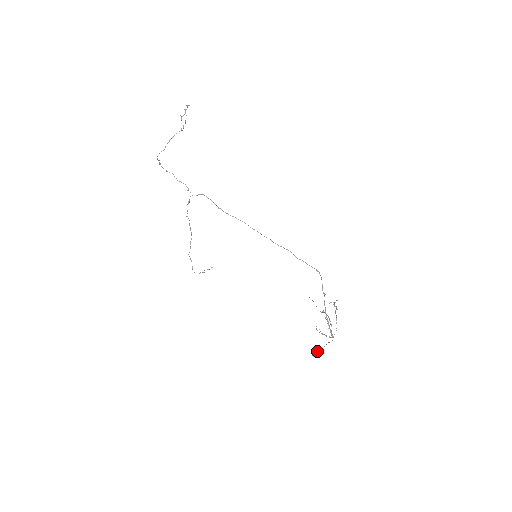
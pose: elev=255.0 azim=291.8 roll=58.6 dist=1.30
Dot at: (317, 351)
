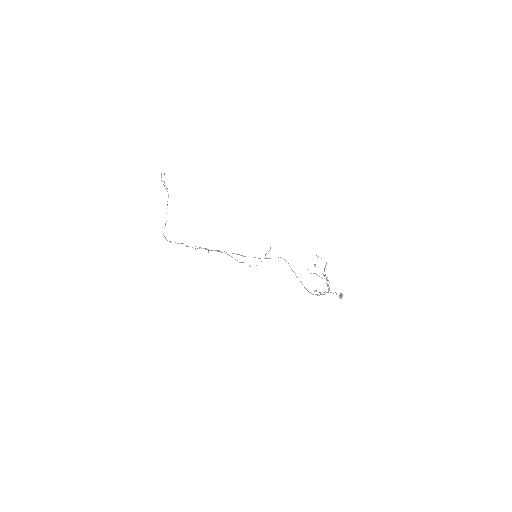
Dot at: (339, 296)
